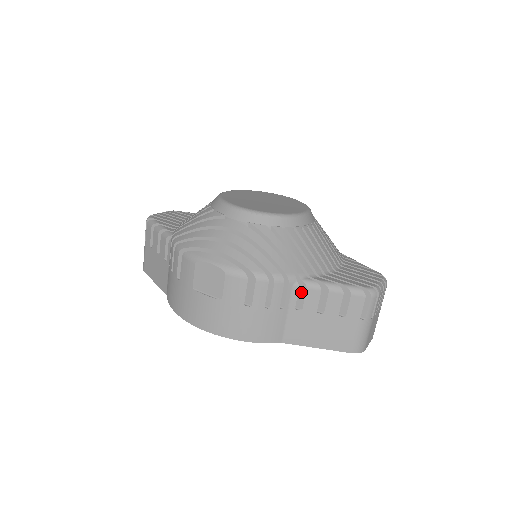
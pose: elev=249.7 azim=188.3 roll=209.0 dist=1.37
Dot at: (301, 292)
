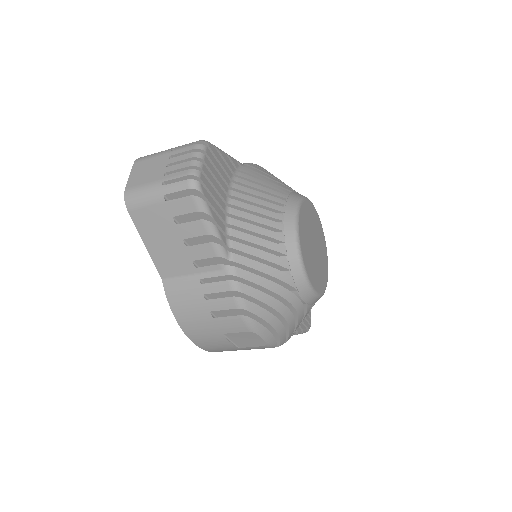
Dot at: occluded
